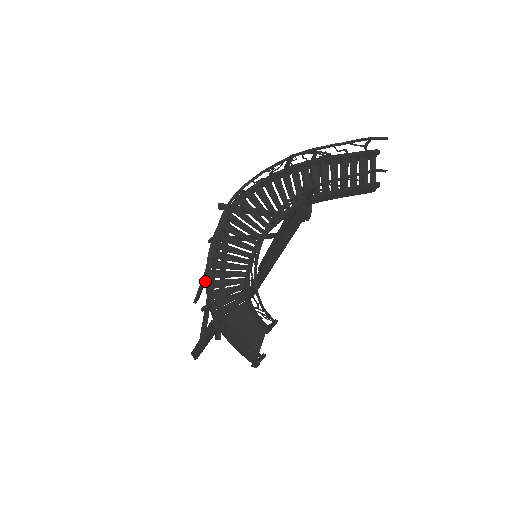
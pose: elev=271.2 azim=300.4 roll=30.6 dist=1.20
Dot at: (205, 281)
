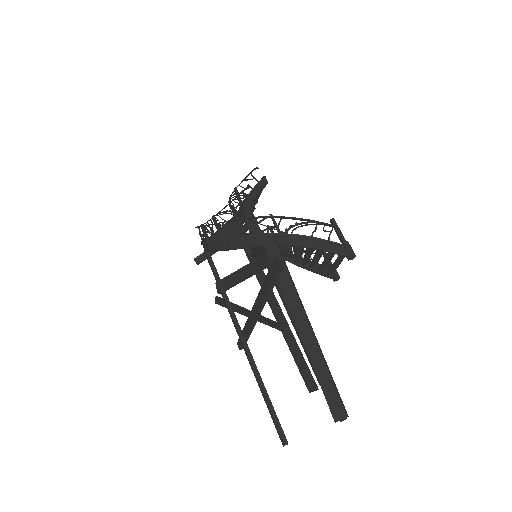
Dot at: occluded
